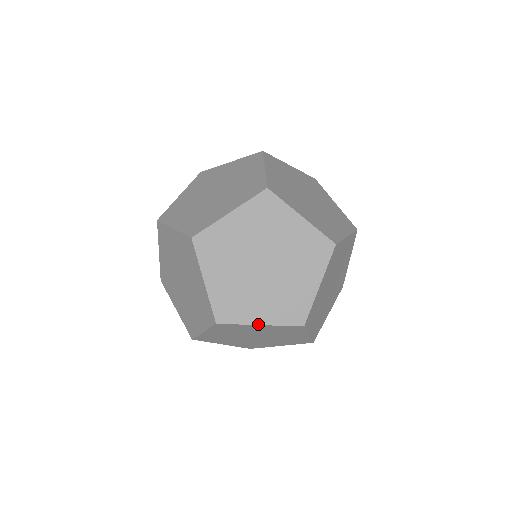
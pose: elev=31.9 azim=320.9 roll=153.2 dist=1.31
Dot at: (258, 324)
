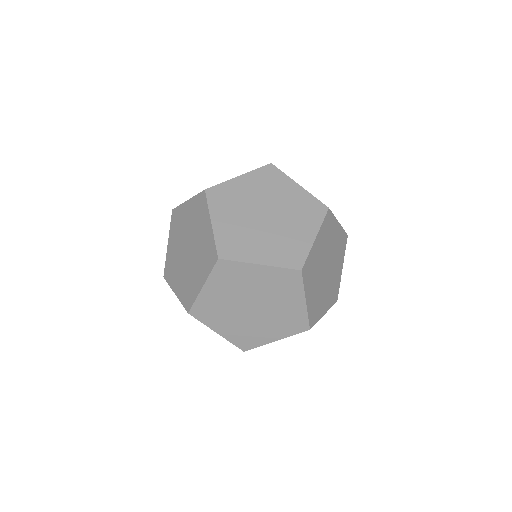
Dot at: (258, 263)
